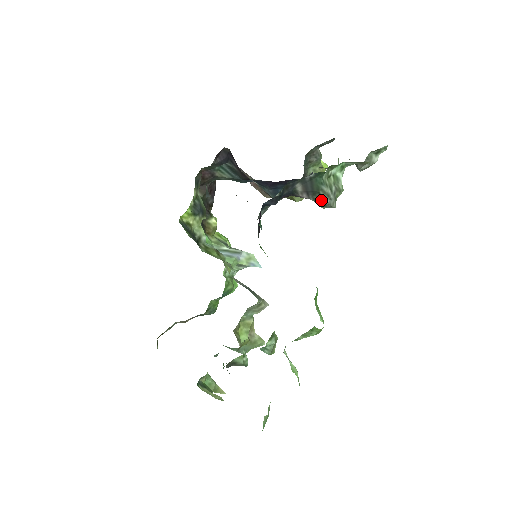
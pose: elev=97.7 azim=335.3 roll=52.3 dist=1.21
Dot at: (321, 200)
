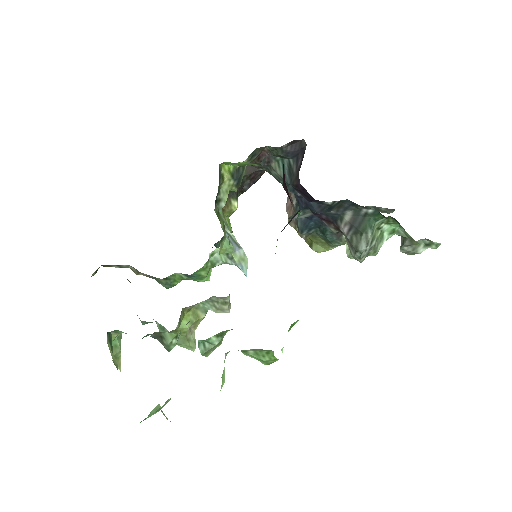
Dot at: (358, 243)
